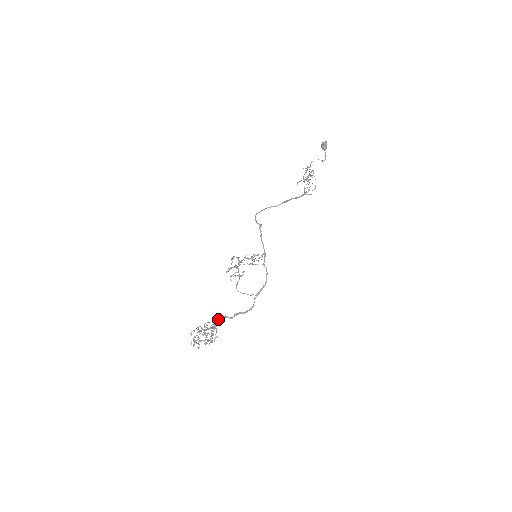
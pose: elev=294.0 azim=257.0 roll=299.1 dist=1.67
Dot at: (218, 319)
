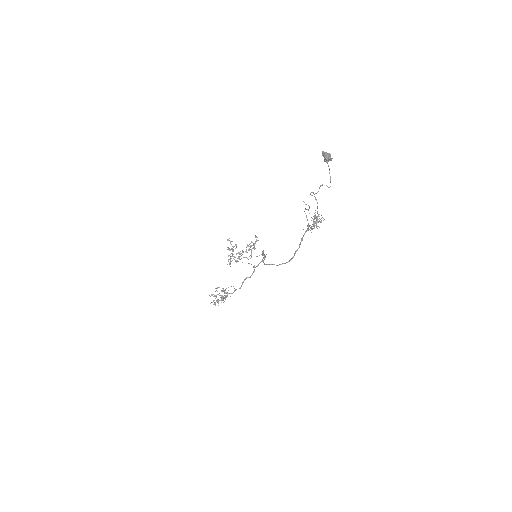
Dot at: (228, 287)
